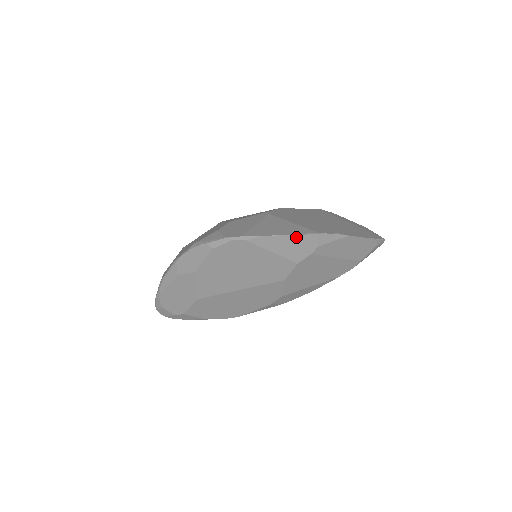
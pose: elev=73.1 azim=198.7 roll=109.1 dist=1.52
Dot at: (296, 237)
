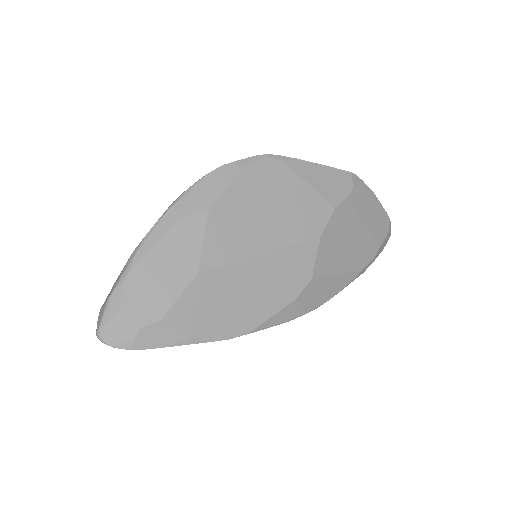
Dot at: (332, 170)
